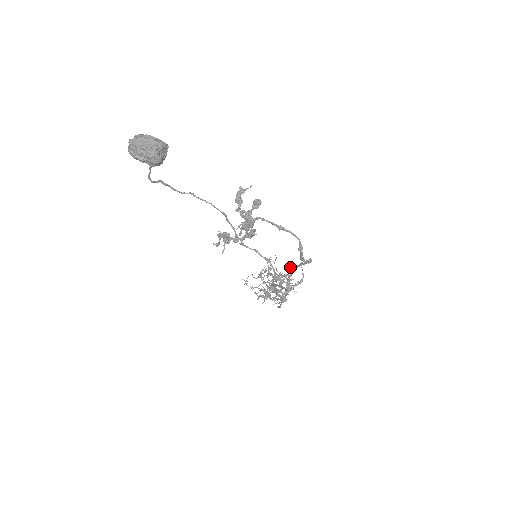
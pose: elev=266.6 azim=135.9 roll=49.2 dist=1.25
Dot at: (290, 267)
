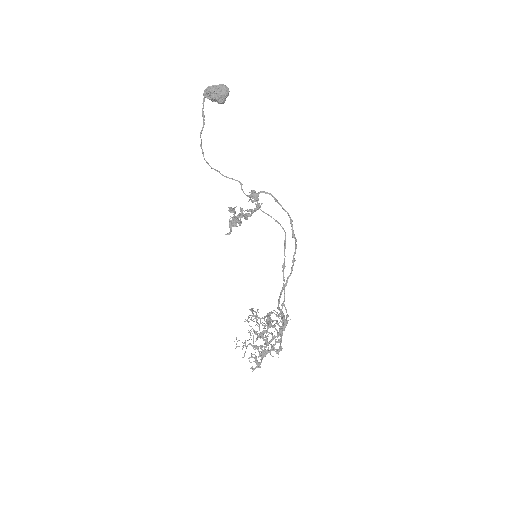
Dot at: (269, 321)
